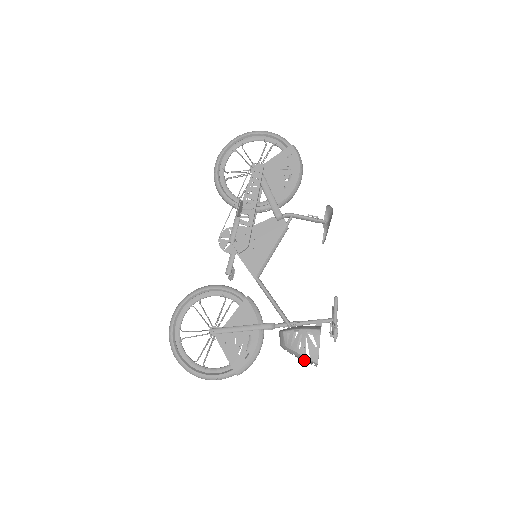
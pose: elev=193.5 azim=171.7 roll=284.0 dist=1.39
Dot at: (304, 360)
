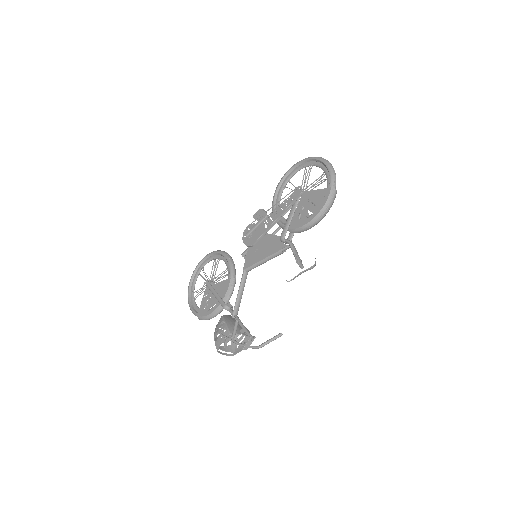
Dot at: occluded
